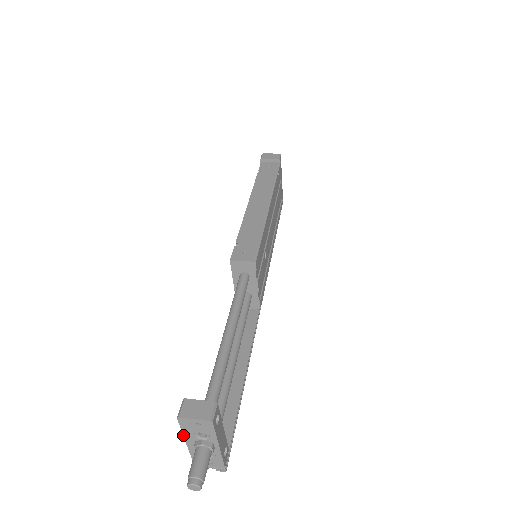
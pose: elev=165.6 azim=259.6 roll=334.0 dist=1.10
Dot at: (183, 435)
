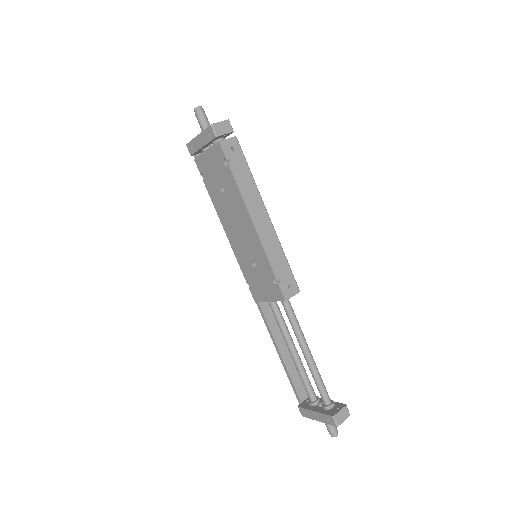
Dot at: occluded
